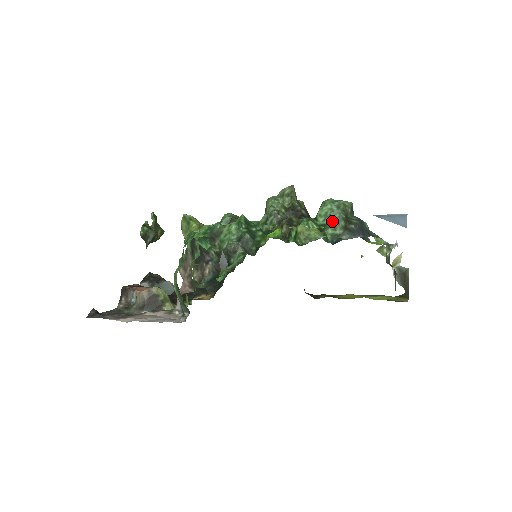
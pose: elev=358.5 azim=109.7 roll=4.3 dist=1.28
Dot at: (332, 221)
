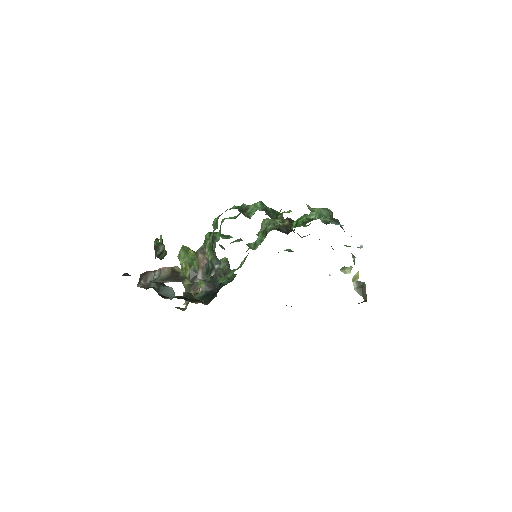
Dot at: (322, 216)
